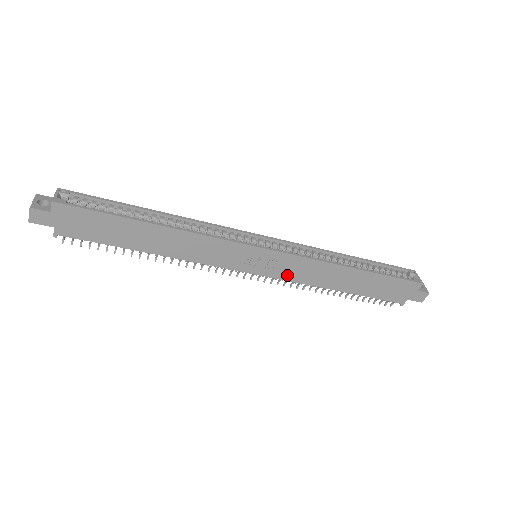
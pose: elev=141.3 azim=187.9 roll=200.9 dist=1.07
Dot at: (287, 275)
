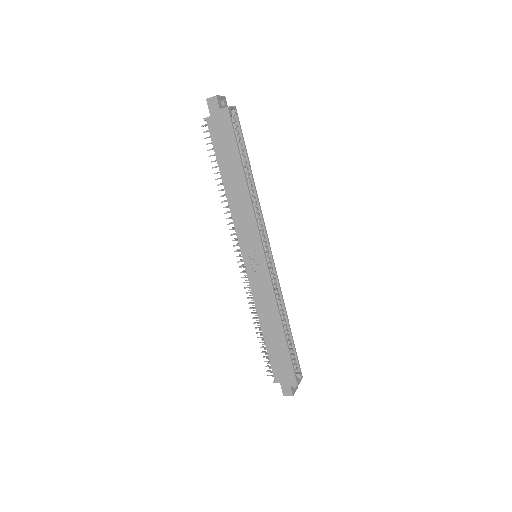
Dot at: (254, 284)
